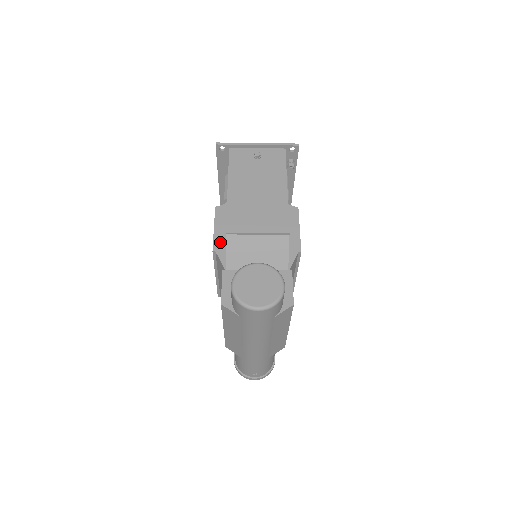
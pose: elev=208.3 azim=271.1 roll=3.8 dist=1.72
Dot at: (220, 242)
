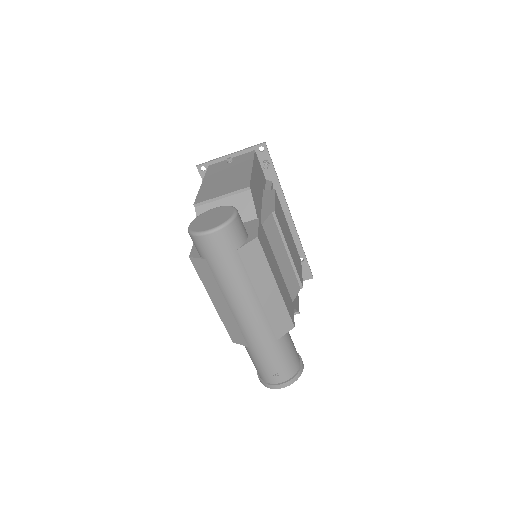
Dot at: occluded
